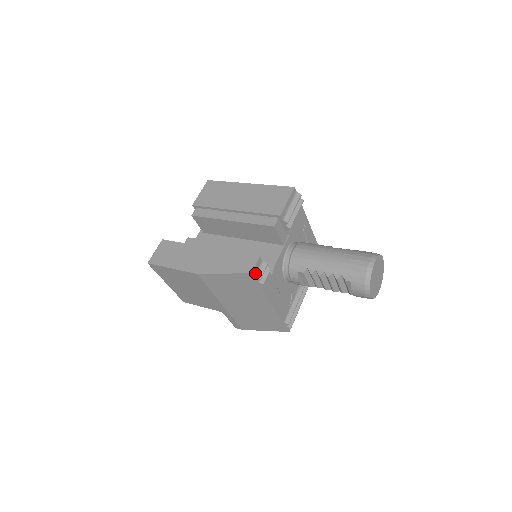
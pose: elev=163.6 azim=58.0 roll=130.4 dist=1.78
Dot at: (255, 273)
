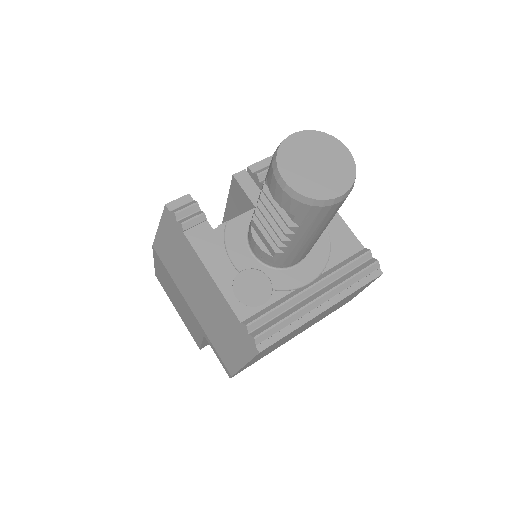
Dot at: (174, 209)
